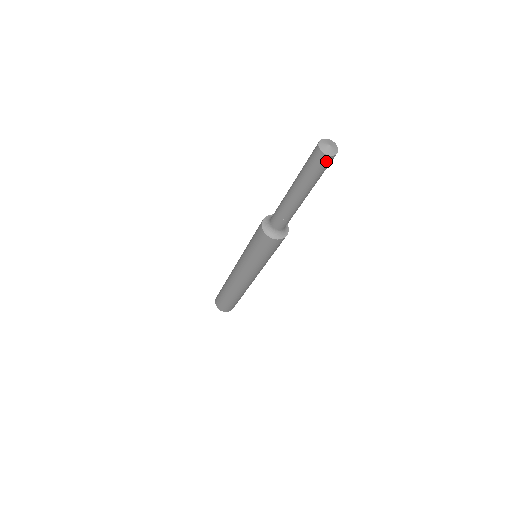
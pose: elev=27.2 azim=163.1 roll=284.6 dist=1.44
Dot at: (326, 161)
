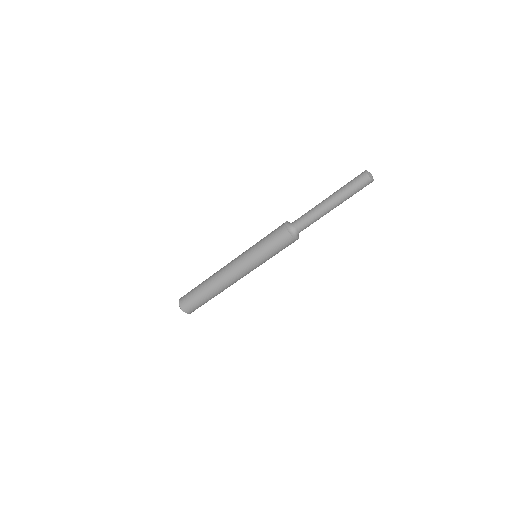
Dot at: (364, 180)
